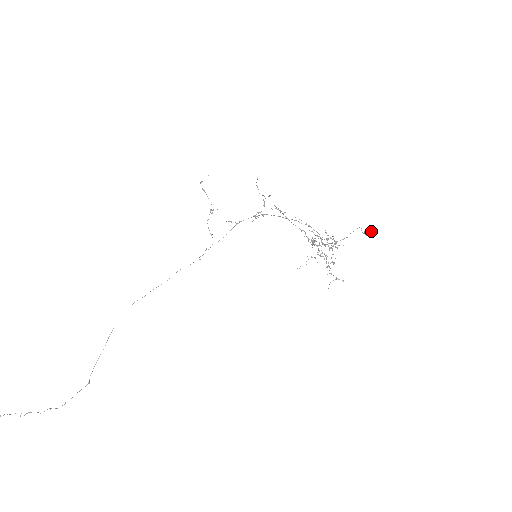
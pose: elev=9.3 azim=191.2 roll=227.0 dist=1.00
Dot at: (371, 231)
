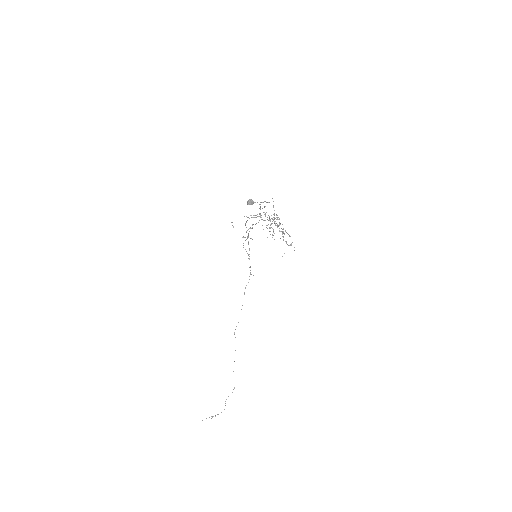
Dot at: (249, 201)
